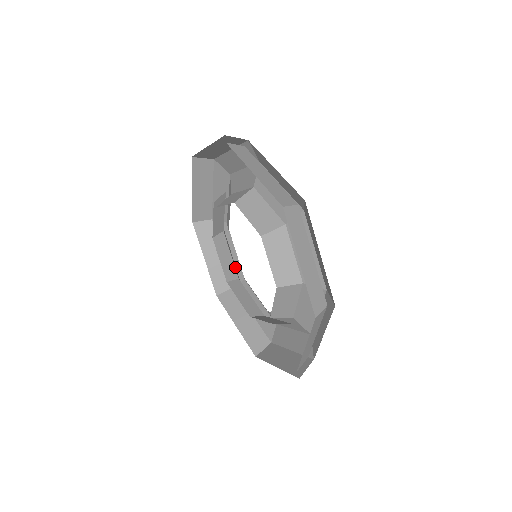
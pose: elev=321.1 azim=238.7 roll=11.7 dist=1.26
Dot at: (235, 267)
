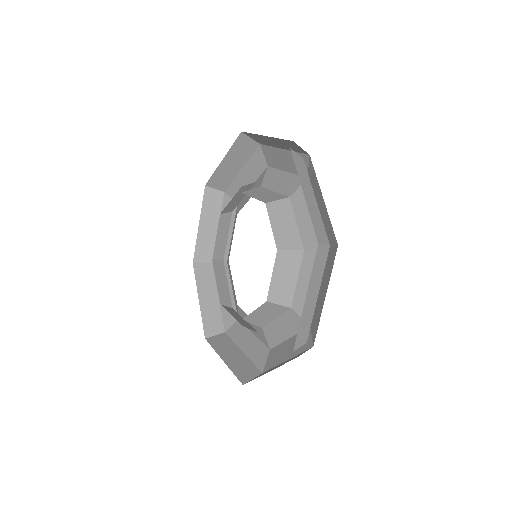
Dot at: occluded
